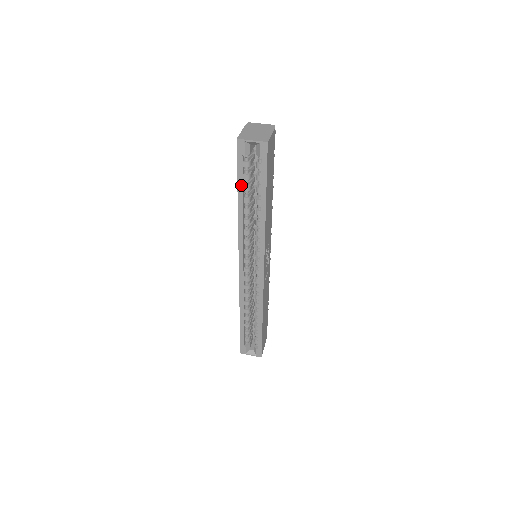
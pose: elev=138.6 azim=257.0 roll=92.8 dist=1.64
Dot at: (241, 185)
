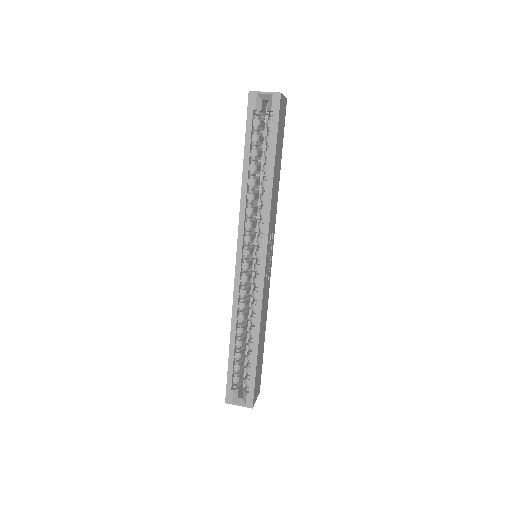
Dot at: (248, 146)
